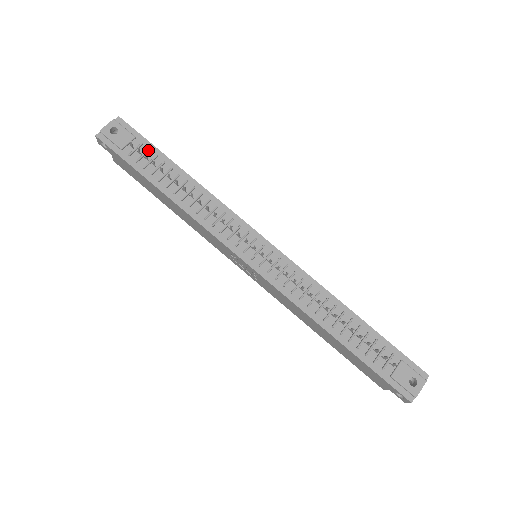
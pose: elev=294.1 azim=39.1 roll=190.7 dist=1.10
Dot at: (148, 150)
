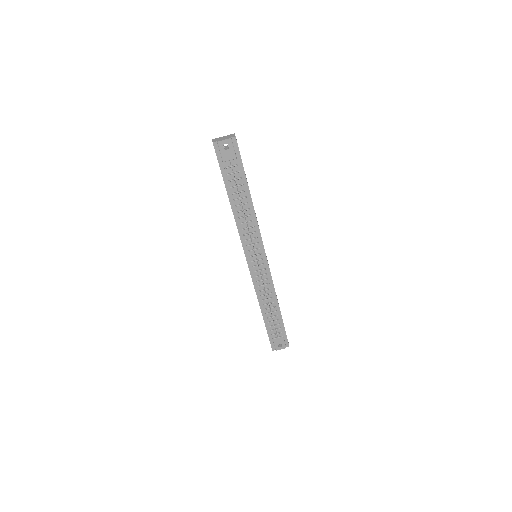
Dot at: (238, 172)
